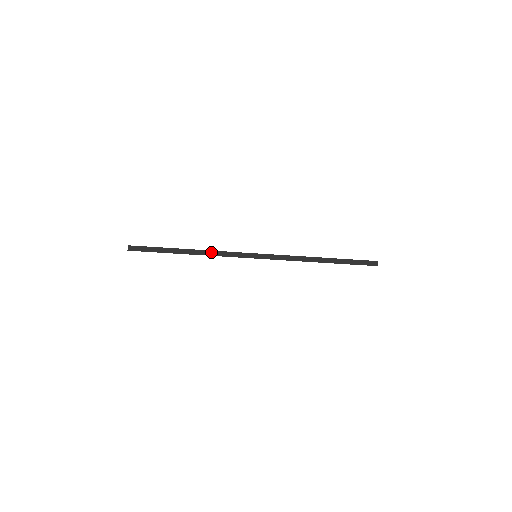
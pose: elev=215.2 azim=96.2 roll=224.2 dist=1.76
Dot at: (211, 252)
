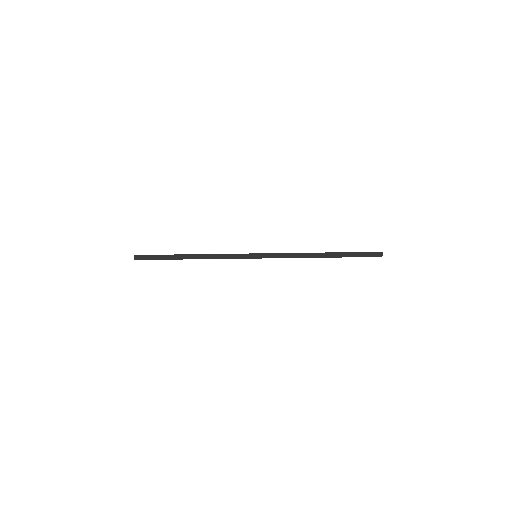
Dot at: (212, 255)
